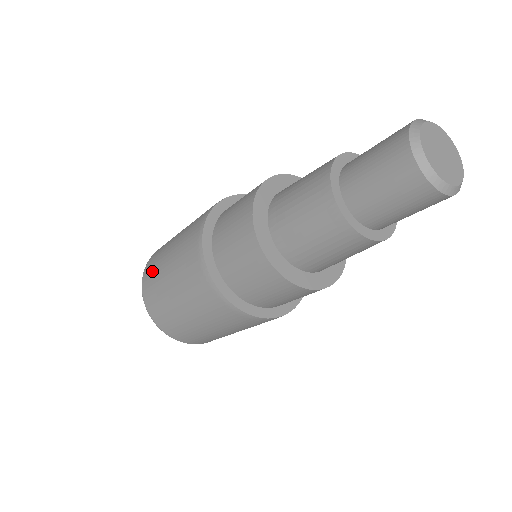
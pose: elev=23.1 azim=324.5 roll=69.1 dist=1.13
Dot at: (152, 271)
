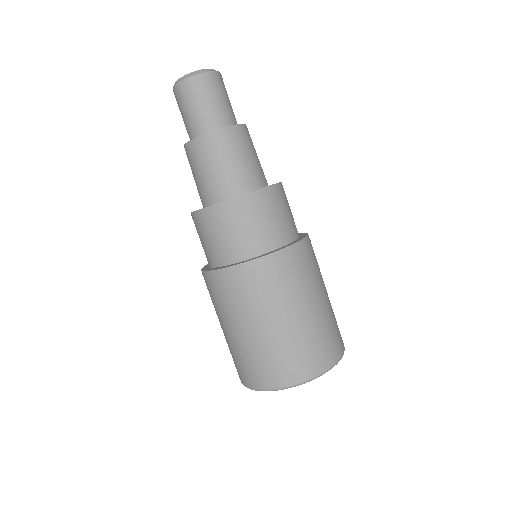
Dot at: (234, 361)
